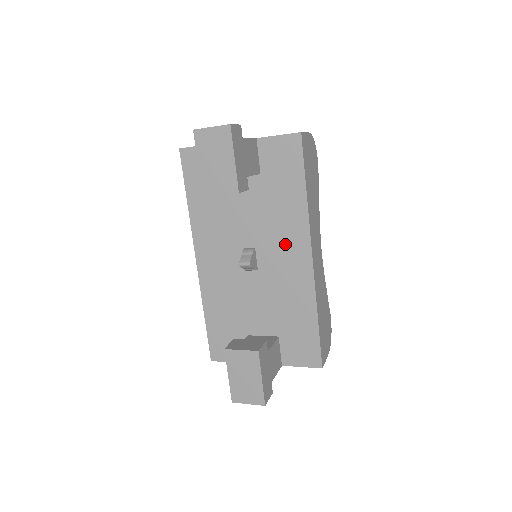
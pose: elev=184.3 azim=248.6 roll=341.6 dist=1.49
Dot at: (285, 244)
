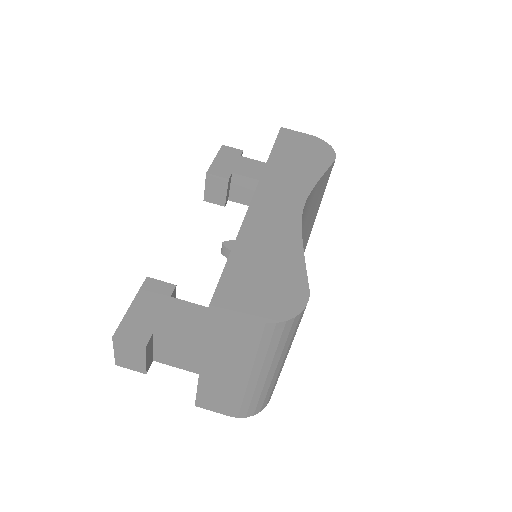
Dot at: occluded
